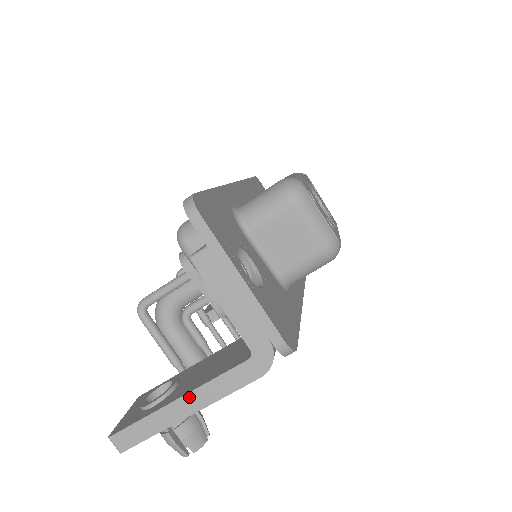
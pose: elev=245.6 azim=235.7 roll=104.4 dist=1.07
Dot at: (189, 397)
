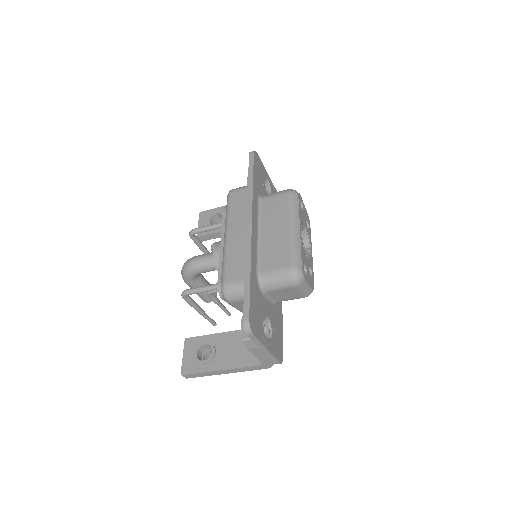
Dot at: (227, 370)
